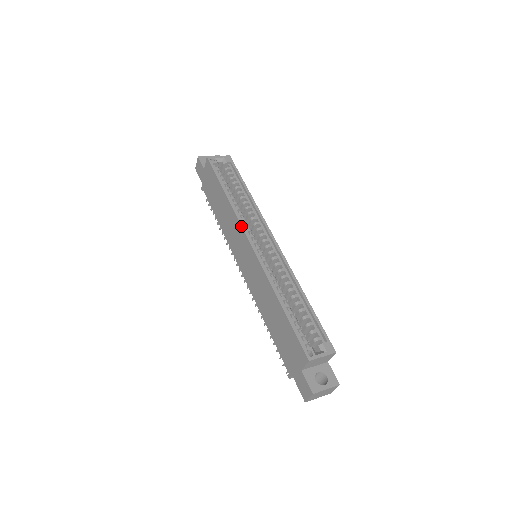
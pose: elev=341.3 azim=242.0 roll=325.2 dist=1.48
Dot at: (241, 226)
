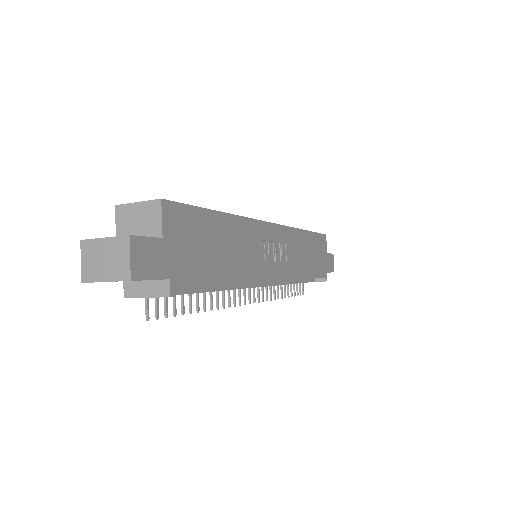
Dot at: occluded
